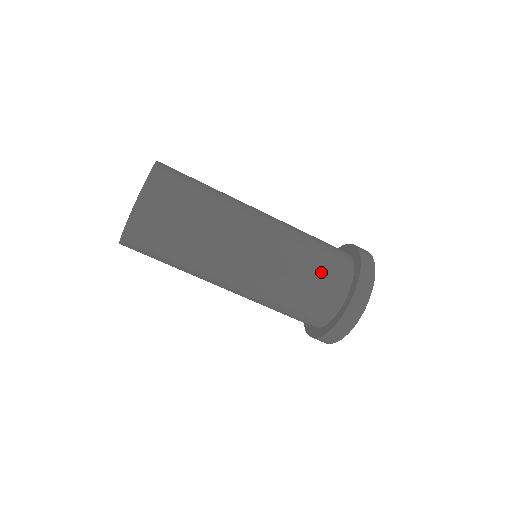
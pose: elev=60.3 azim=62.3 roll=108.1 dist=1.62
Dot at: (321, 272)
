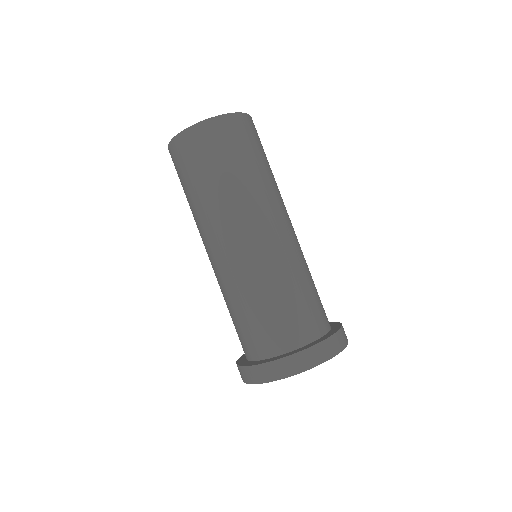
Dot at: (275, 315)
